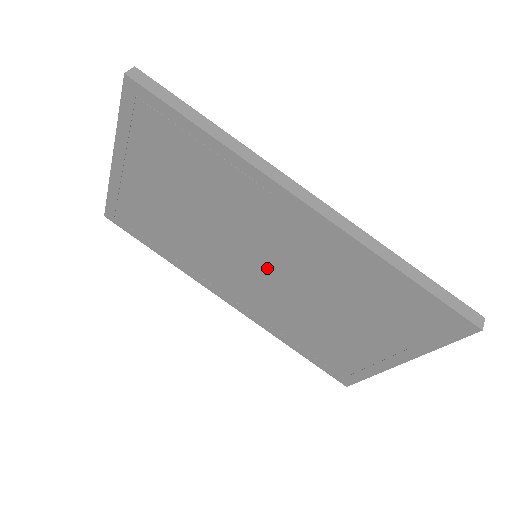
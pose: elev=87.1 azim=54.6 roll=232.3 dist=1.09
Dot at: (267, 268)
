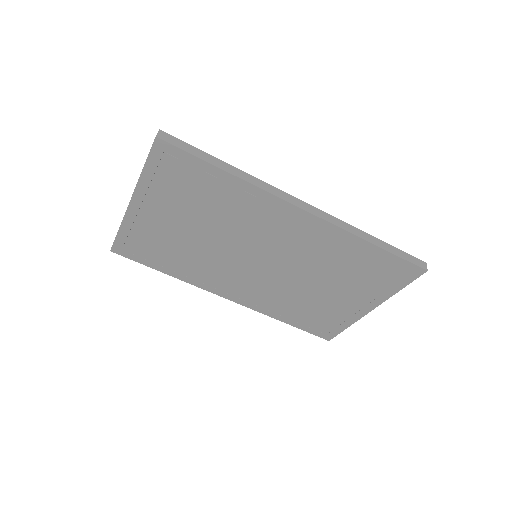
Dot at: (268, 263)
